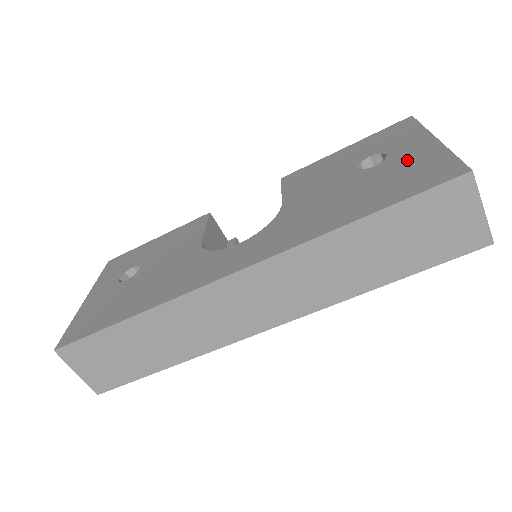
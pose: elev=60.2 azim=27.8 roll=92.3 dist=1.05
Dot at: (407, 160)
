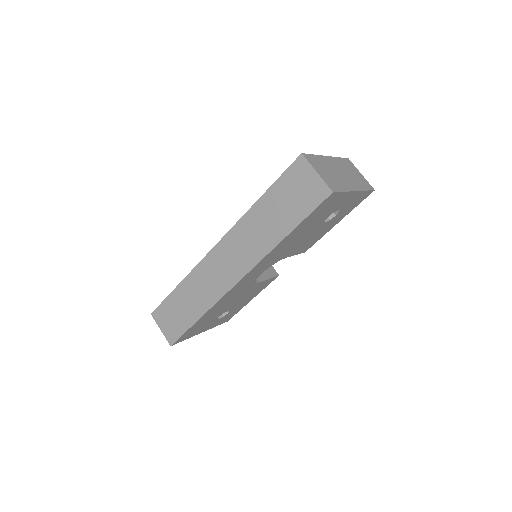
Dot at: occluded
